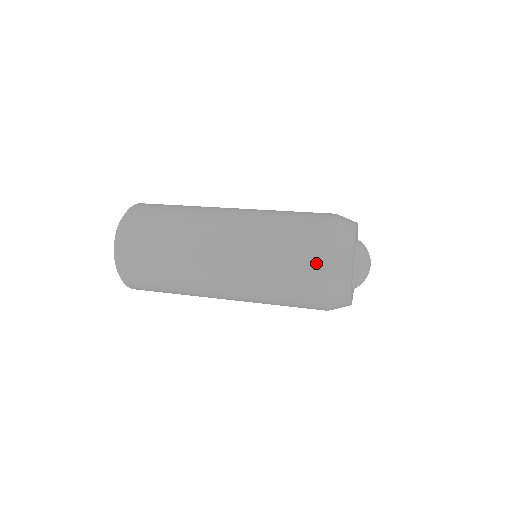
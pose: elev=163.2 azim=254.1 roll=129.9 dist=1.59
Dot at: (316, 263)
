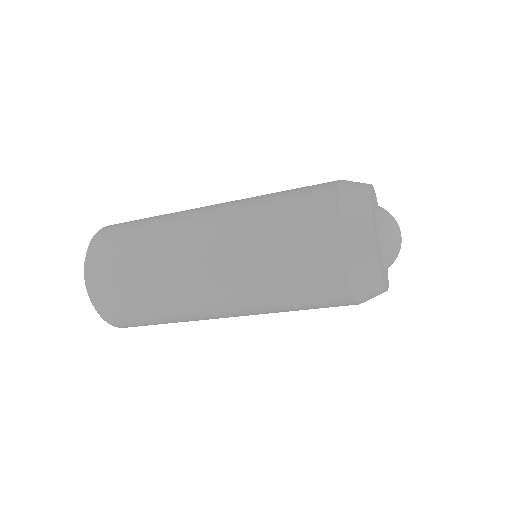
Dot at: (324, 199)
